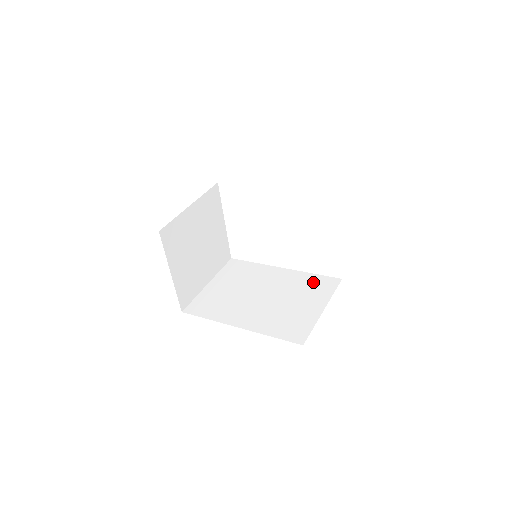
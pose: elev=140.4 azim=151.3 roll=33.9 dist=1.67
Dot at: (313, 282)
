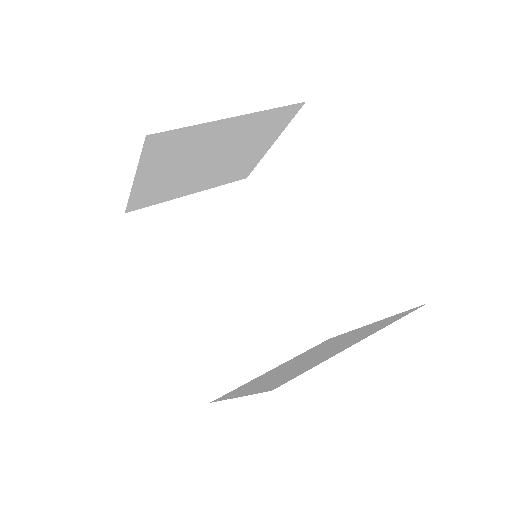
Dot at: (298, 313)
